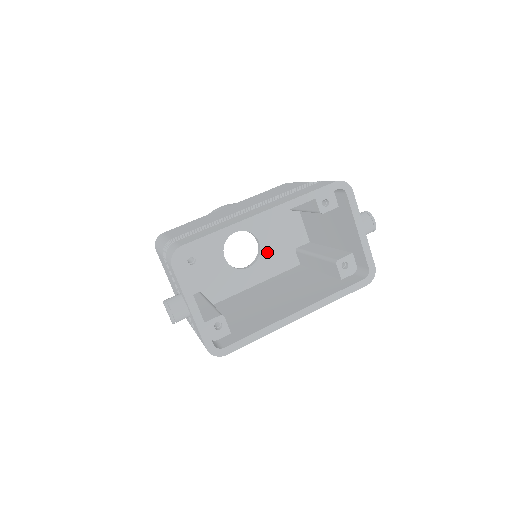
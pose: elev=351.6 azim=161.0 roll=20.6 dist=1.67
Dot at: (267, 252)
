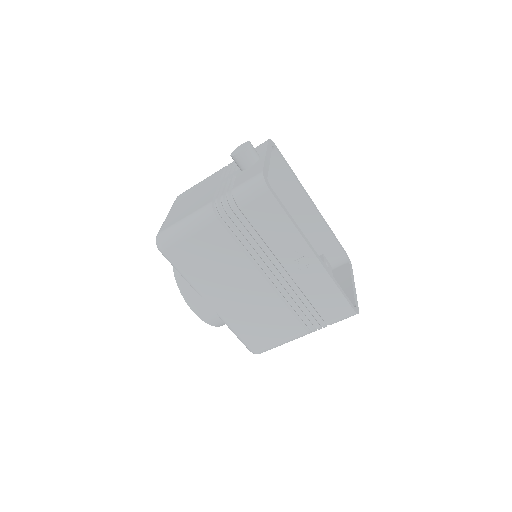
Dot at: occluded
